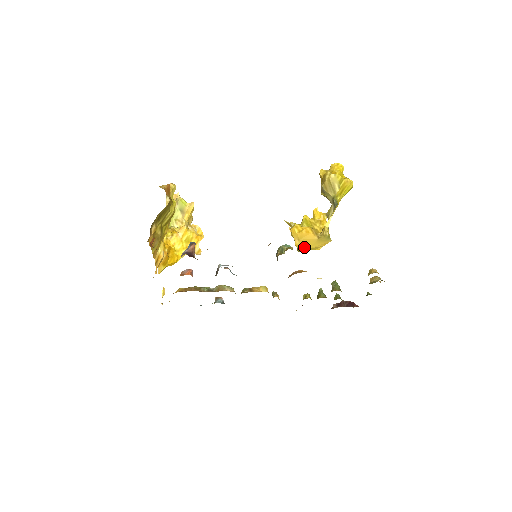
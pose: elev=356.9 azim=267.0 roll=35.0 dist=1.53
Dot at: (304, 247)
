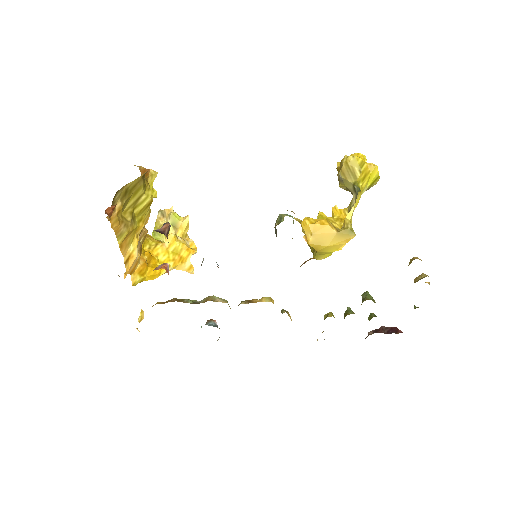
Dot at: (320, 245)
